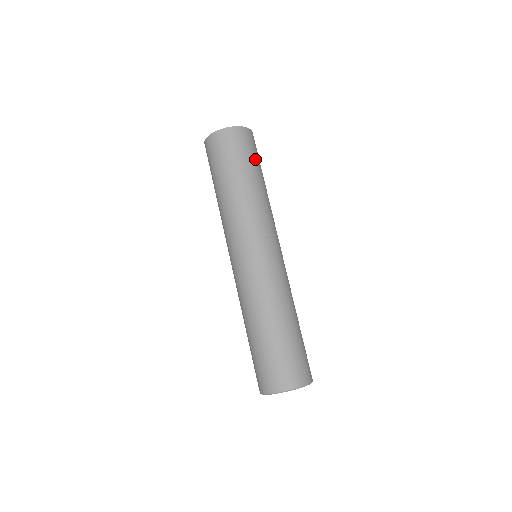
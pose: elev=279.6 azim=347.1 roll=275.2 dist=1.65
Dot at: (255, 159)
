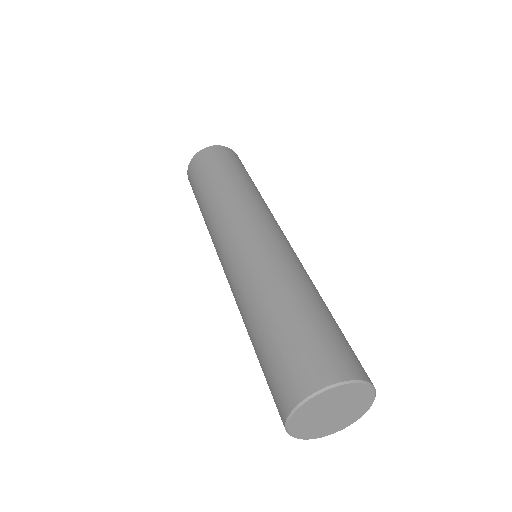
Dot at: occluded
